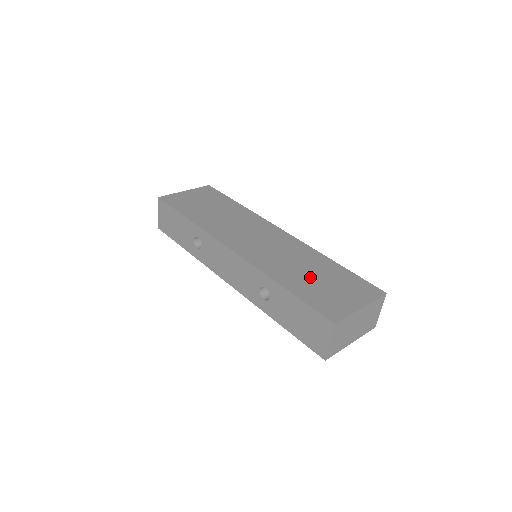
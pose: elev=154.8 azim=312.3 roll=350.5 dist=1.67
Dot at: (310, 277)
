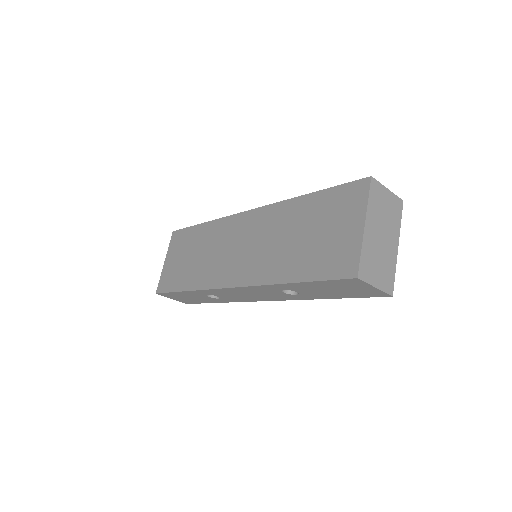
Dot at: (301, 243)
